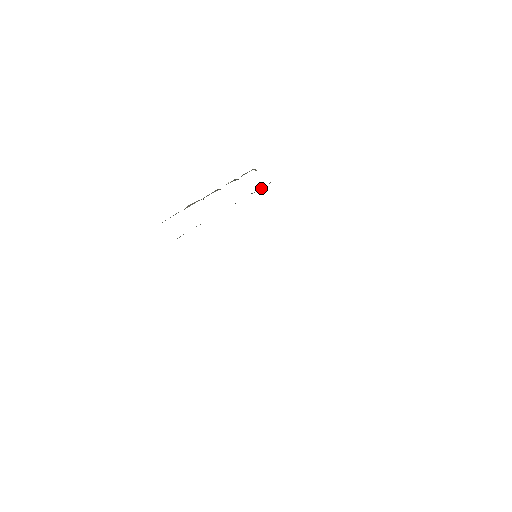
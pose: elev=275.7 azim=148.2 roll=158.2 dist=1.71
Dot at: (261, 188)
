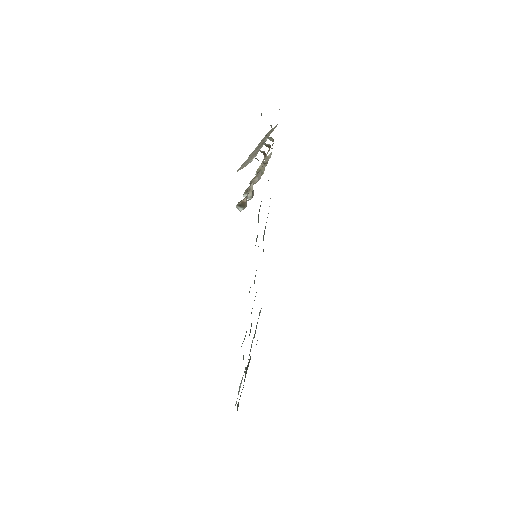
Dot at: occluded
